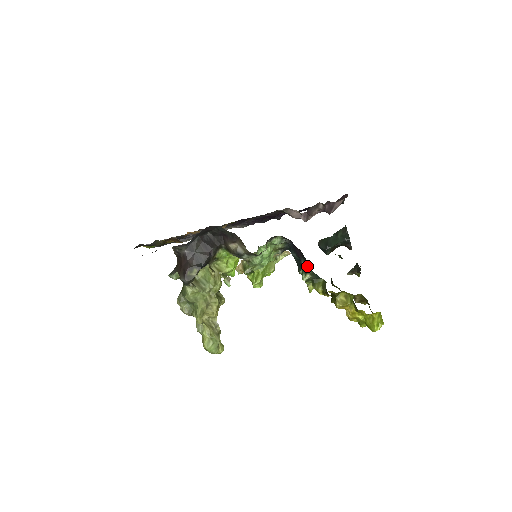
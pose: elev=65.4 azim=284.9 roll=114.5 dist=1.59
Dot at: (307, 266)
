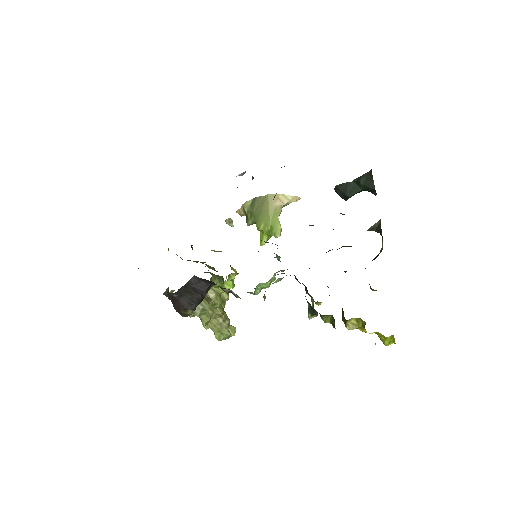
Dot at: (313, 310)
